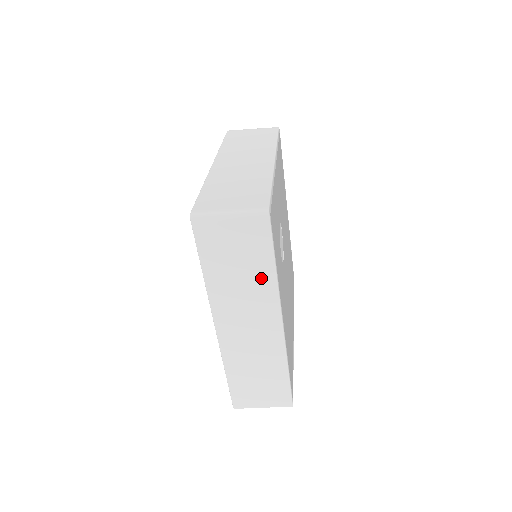
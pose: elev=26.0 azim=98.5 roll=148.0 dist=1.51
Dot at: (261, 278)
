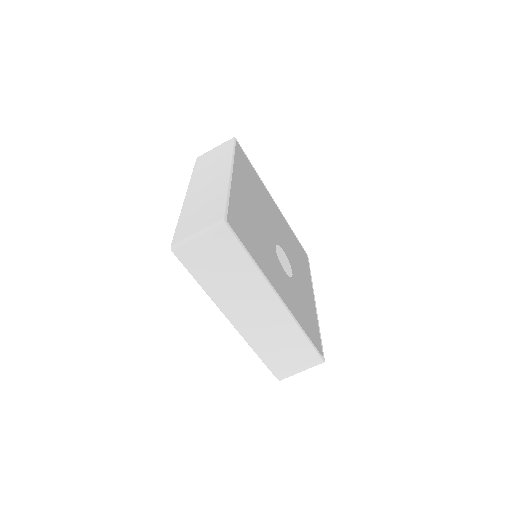
Dot at: (223, 158)
